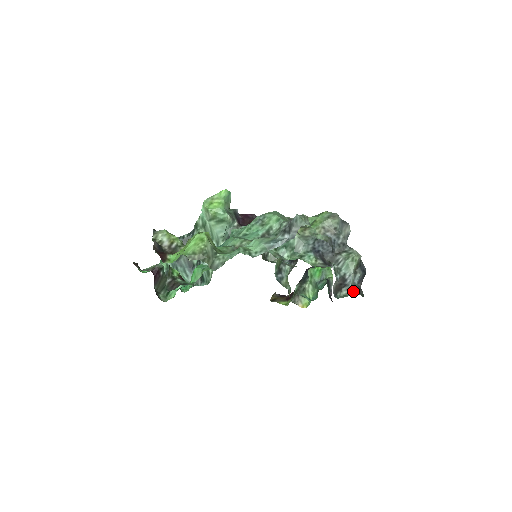
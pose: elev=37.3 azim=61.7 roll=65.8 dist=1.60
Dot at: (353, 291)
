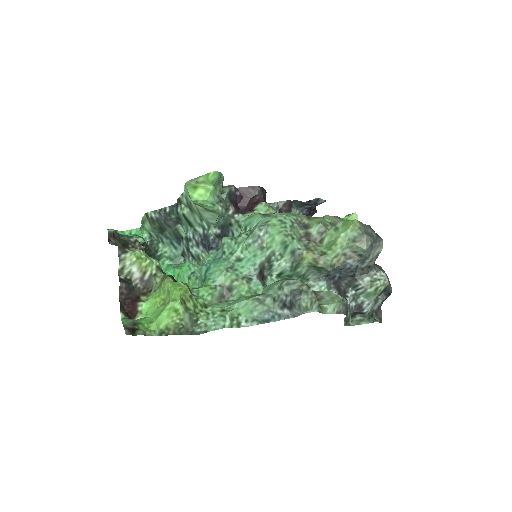
Dot at: (369, 319)
